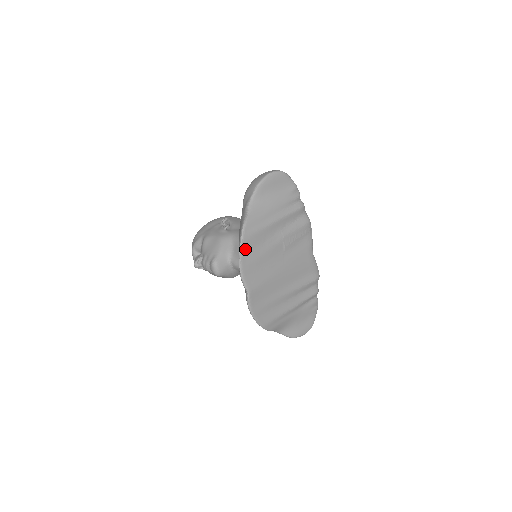
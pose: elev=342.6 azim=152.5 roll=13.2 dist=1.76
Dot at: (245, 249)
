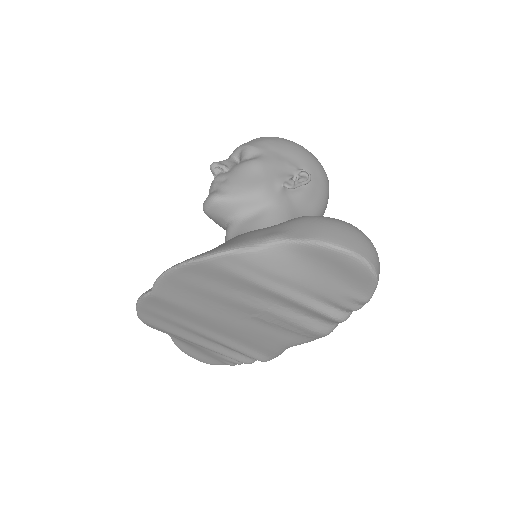
Dot at: (197, 268)
